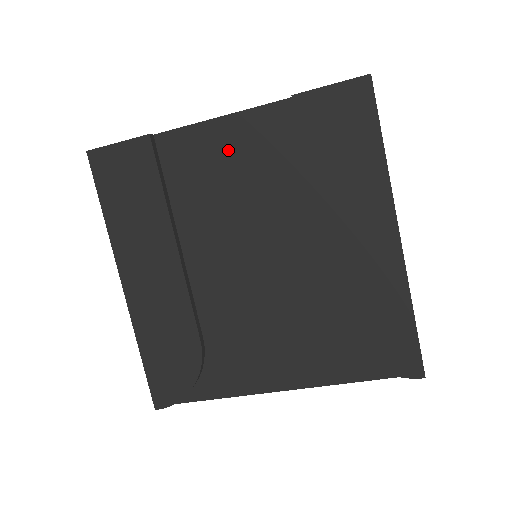
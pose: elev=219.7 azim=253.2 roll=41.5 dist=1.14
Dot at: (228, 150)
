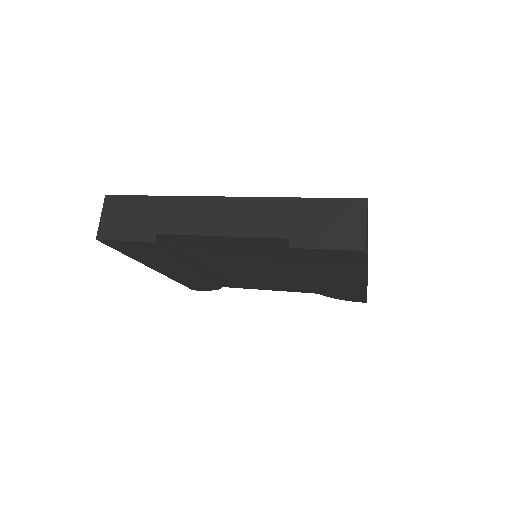
Dot at: (230, 246)
